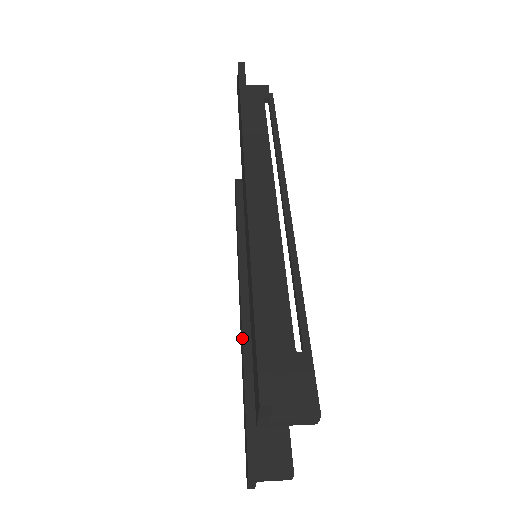
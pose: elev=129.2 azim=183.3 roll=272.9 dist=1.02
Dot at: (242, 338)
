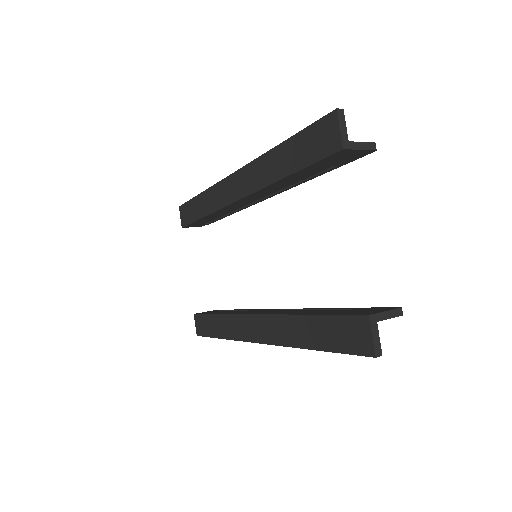
Dot at: (279, 314)
